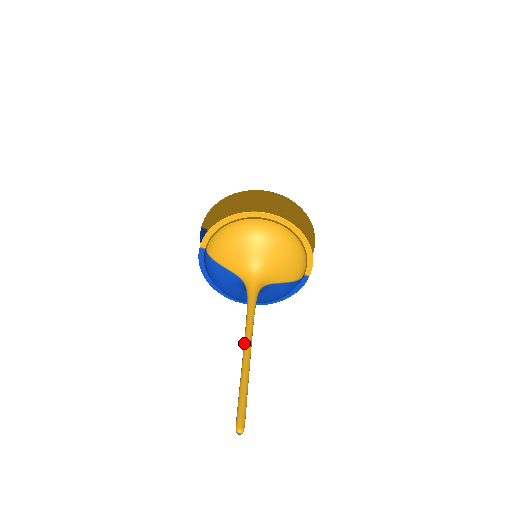
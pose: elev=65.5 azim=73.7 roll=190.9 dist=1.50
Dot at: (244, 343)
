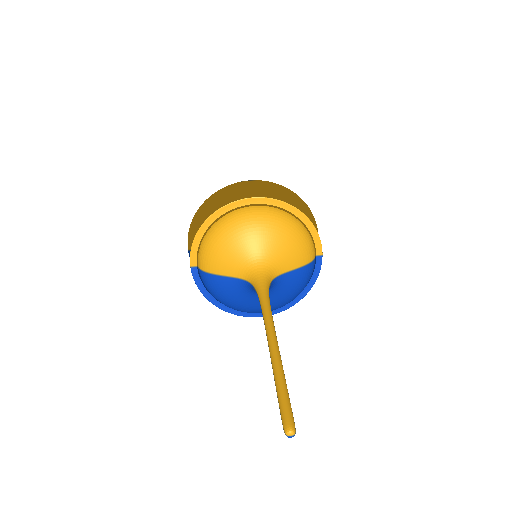
Dot at: (267, 337)
